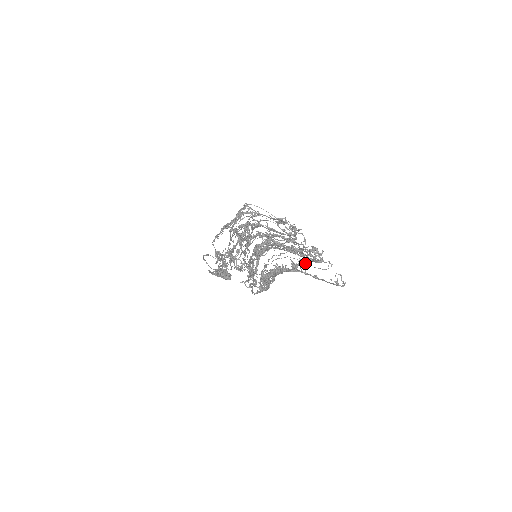
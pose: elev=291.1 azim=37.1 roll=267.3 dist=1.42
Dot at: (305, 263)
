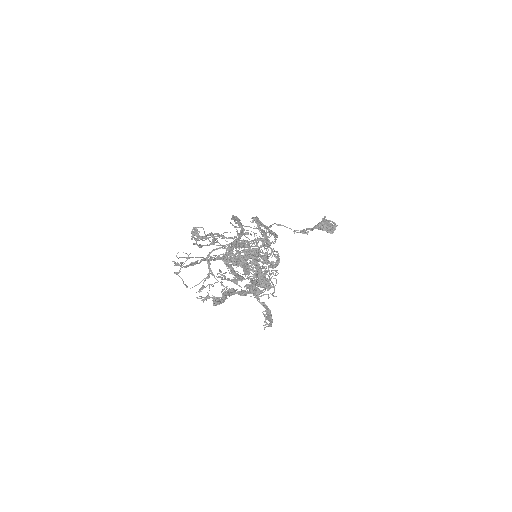
Dot at: occluded
